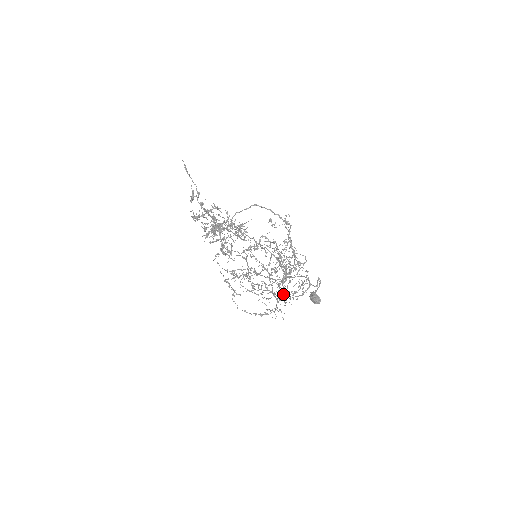
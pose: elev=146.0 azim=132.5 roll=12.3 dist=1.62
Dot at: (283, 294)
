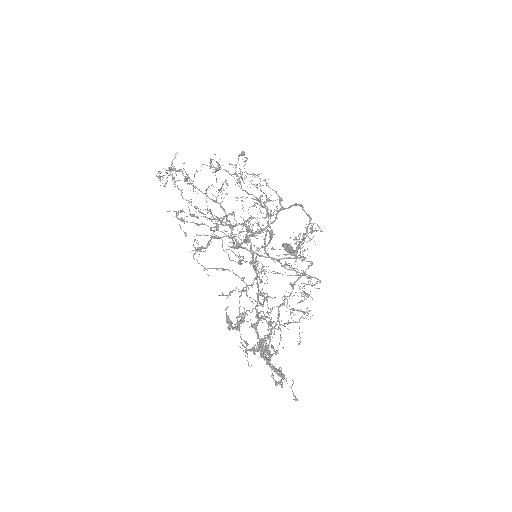
Dot at: occluded
